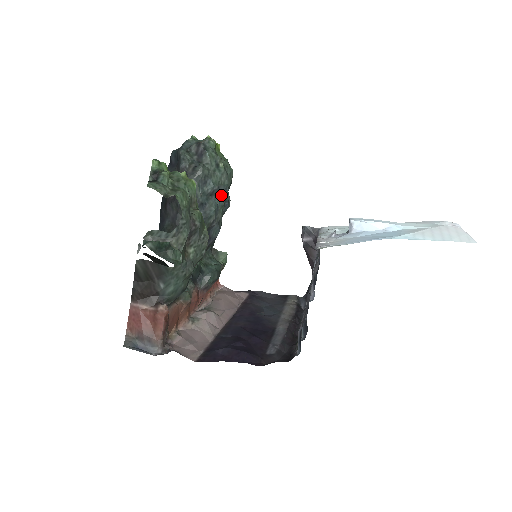
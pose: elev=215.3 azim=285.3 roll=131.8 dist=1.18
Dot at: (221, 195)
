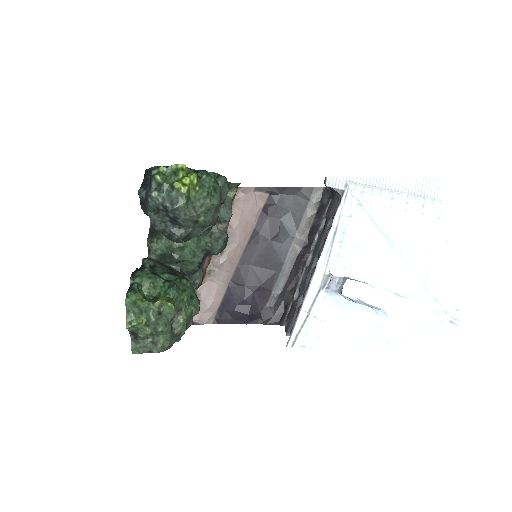
Dot at: (209, 228)
